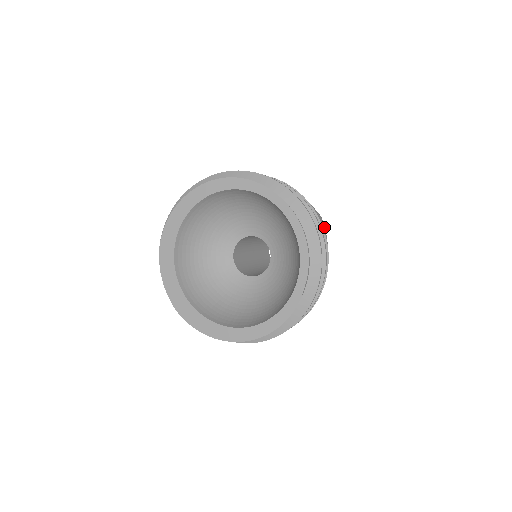
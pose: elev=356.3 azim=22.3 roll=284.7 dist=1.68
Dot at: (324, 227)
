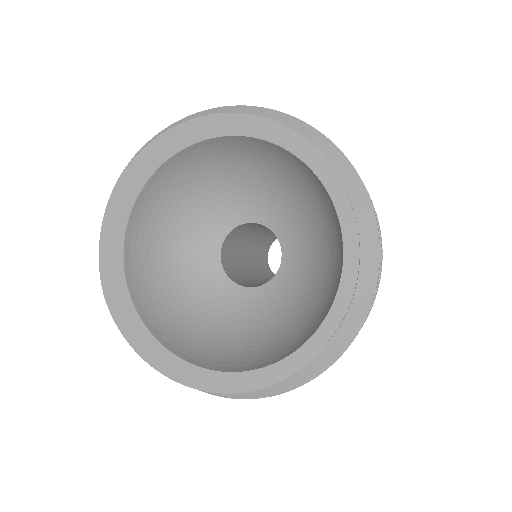
Dot at: occluded
